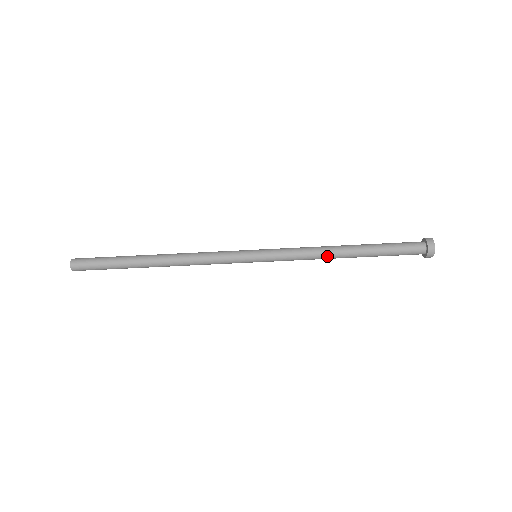
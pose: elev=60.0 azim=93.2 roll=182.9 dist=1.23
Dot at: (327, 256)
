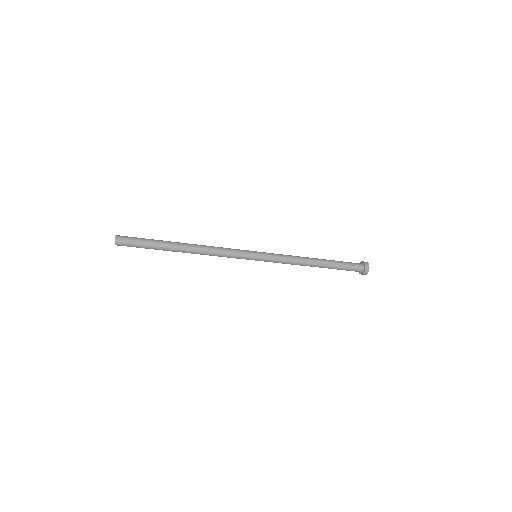
Dot at: (303, 265)
